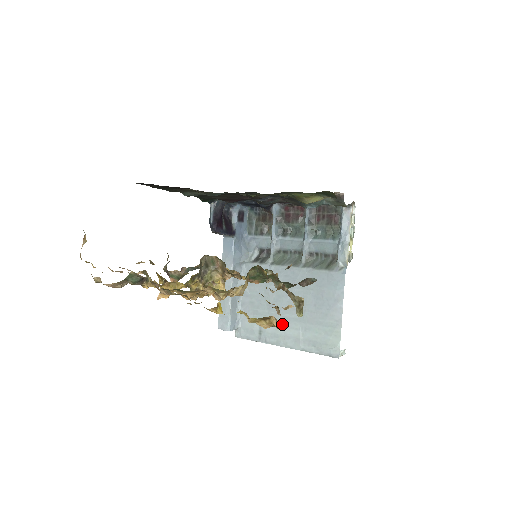
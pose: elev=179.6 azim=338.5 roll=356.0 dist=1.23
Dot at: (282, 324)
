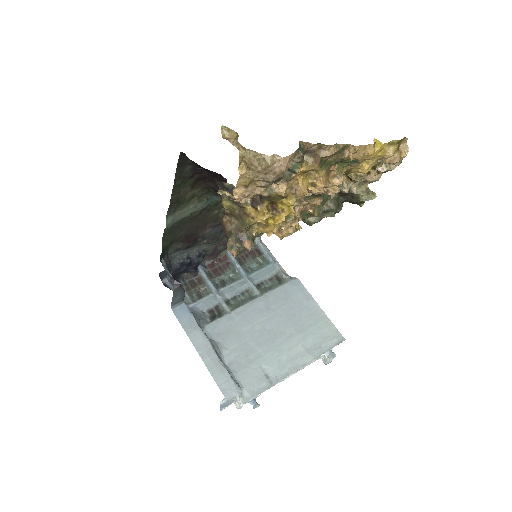
Dot at: (281, 351)
